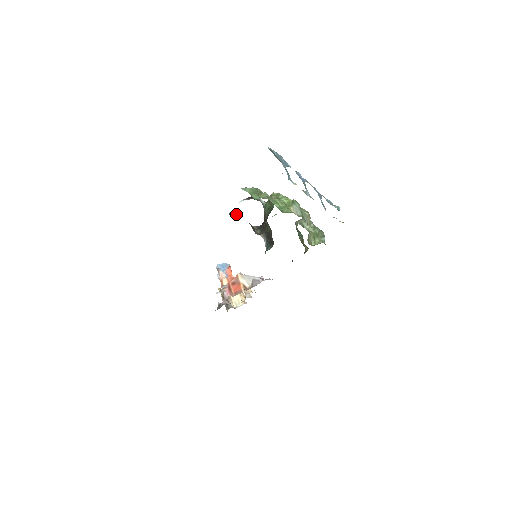
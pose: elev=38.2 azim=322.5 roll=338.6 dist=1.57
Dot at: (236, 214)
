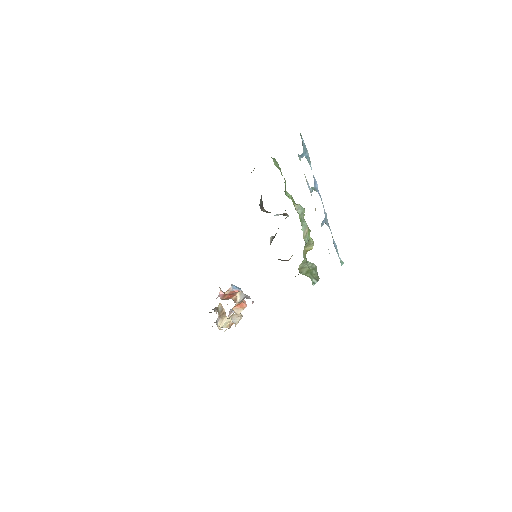
Dot at: occluded
